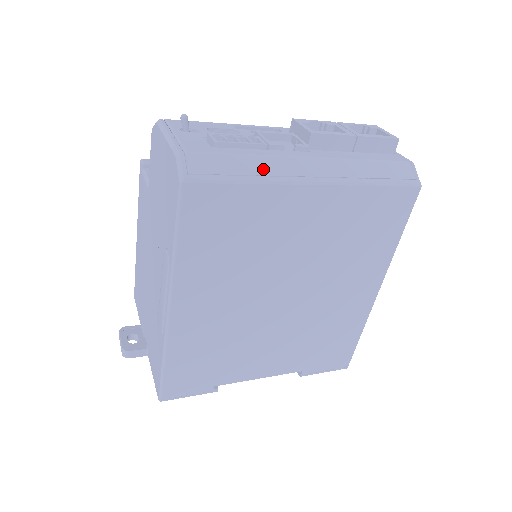
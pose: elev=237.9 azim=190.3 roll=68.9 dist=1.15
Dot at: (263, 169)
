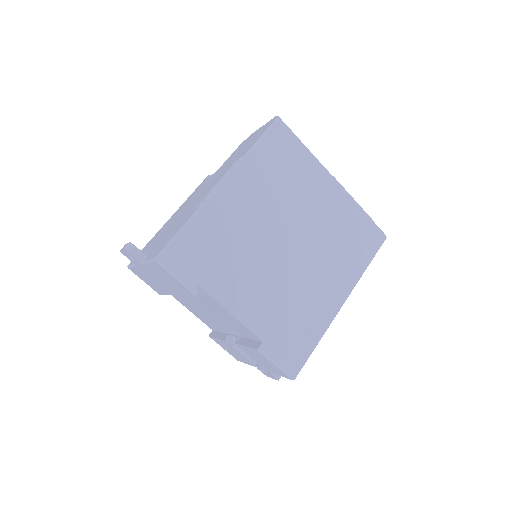
Dot at: occluded
